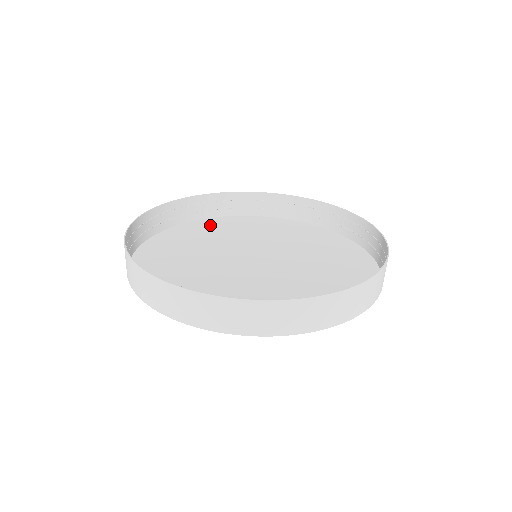
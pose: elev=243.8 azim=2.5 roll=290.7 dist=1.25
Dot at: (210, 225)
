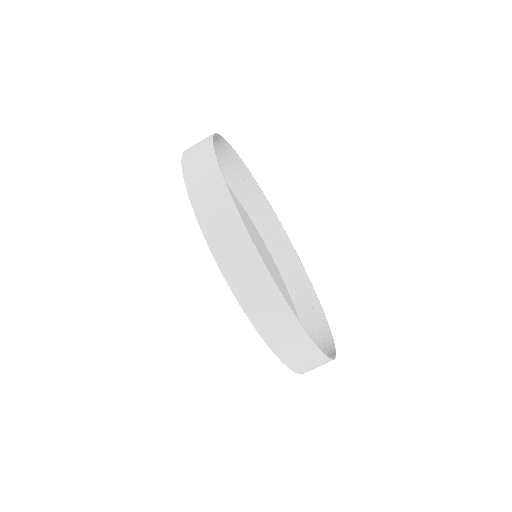
Dot at: (252, 226)
